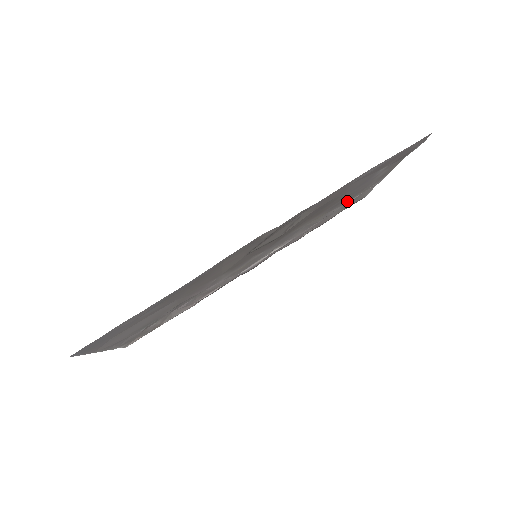
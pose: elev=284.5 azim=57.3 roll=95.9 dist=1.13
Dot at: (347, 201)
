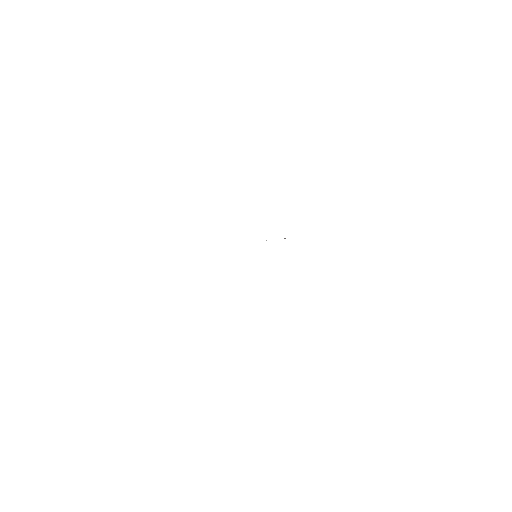
Dot at: occluded
